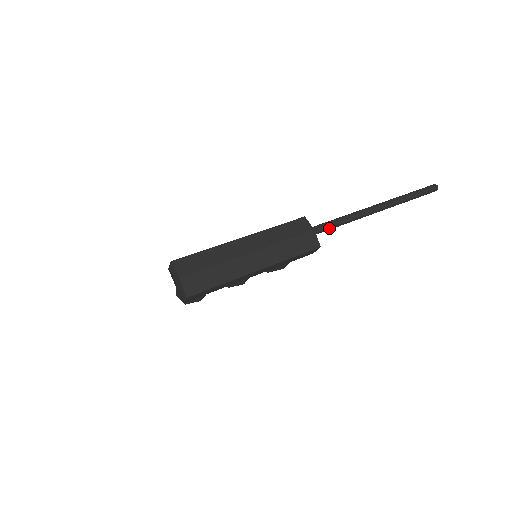
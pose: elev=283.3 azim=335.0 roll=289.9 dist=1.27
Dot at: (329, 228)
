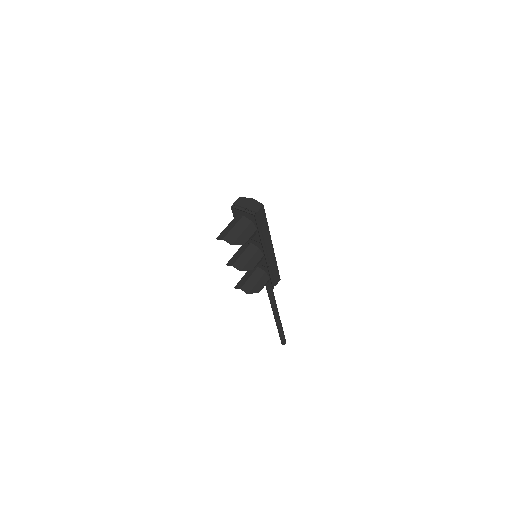
Dot at: occluded
